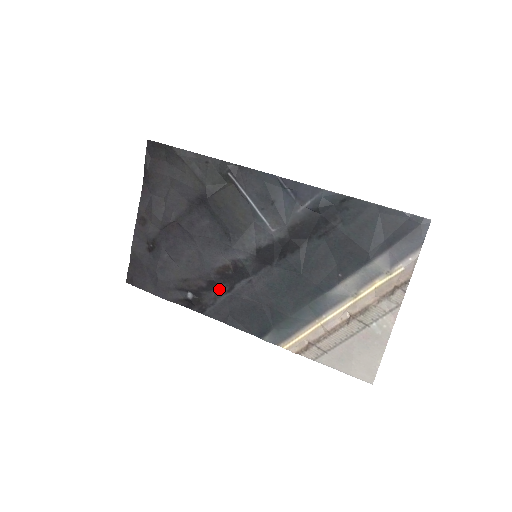
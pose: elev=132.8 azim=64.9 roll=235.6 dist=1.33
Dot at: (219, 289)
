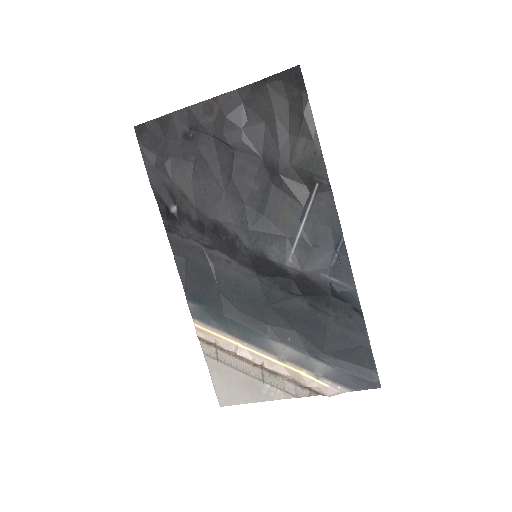
Dot at: (201, 235)
